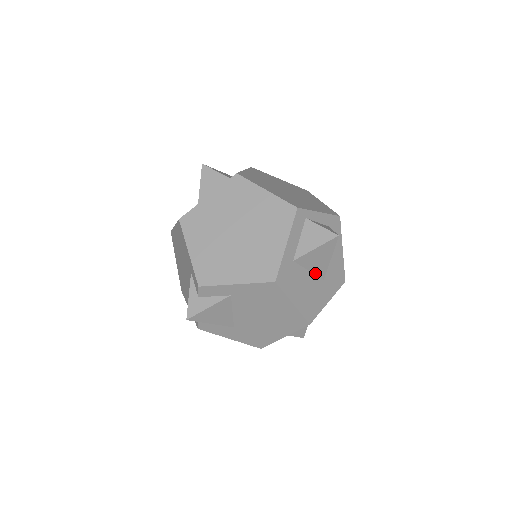
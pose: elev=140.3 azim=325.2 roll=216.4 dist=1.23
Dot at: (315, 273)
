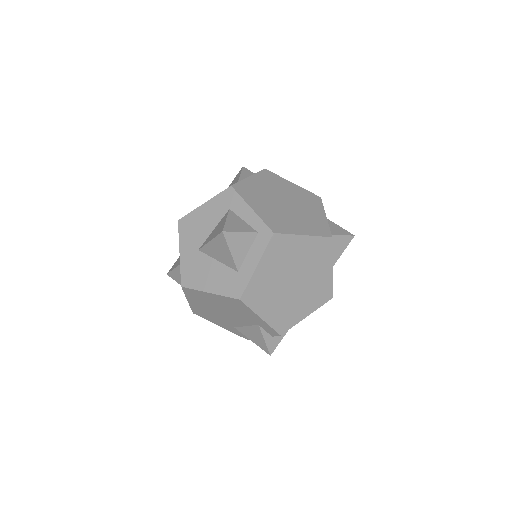
Dot at: occluded
